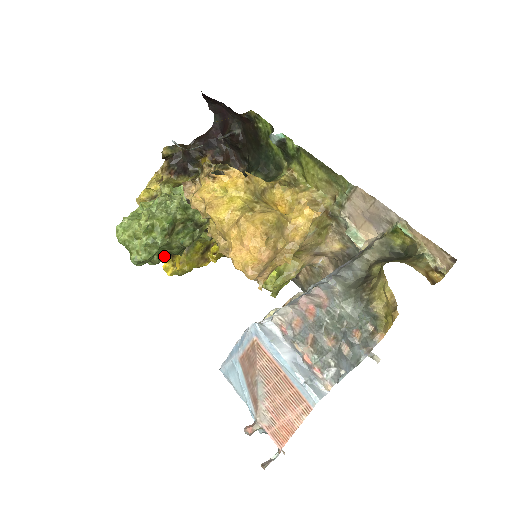
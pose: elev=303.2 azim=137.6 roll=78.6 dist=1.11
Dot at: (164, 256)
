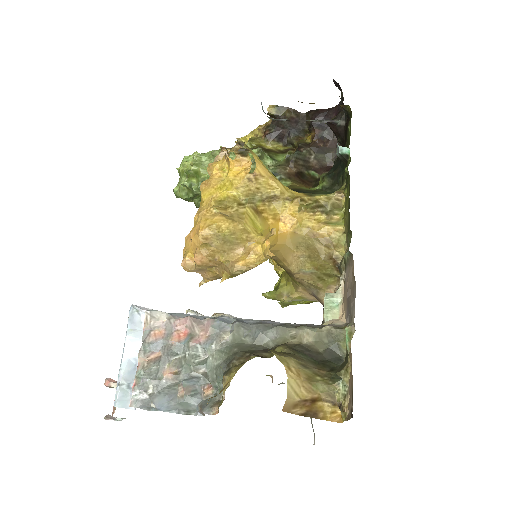
Dot at: occluded
